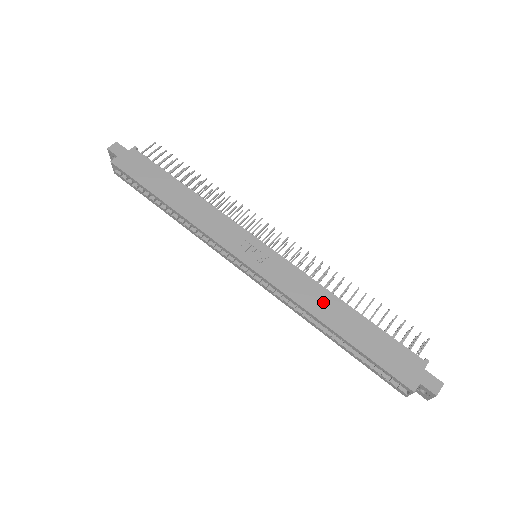
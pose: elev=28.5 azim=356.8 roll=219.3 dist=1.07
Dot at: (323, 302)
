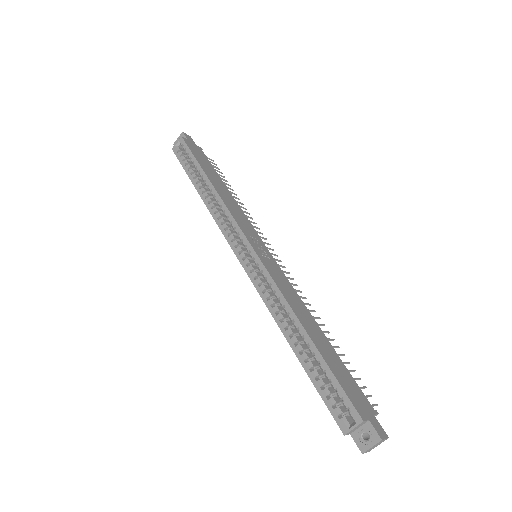
Dot at: (303, 311)
